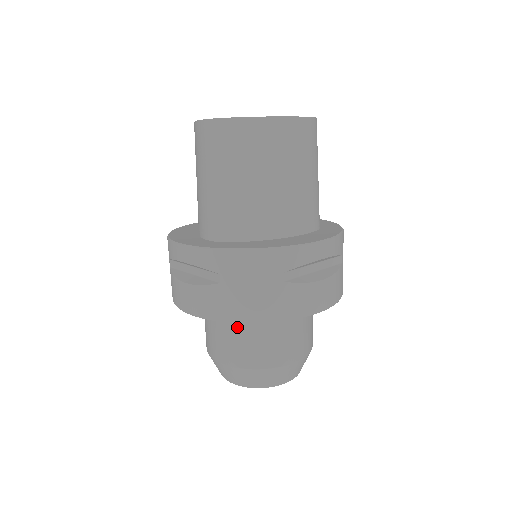
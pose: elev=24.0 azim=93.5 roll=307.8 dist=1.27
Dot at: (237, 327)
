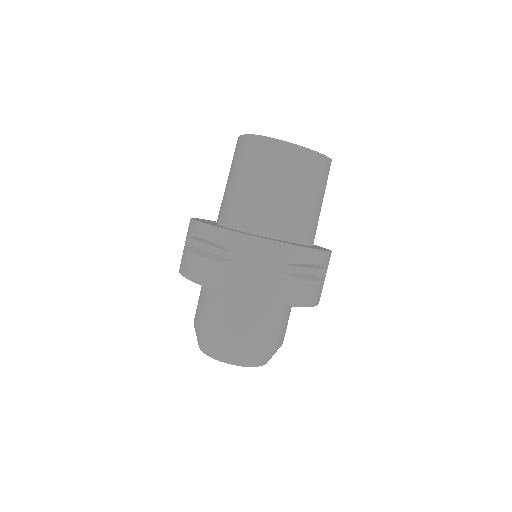
Dot at: (231, 305)
